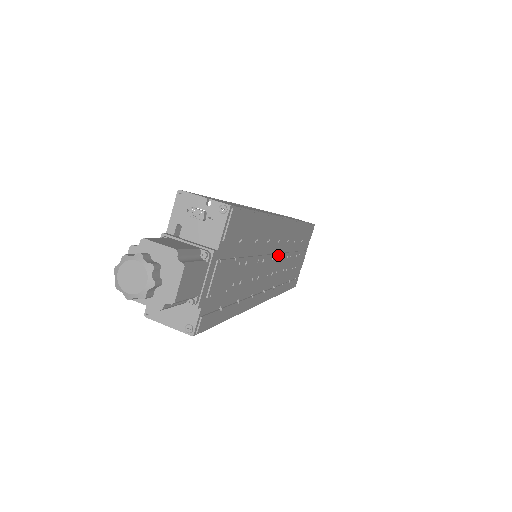
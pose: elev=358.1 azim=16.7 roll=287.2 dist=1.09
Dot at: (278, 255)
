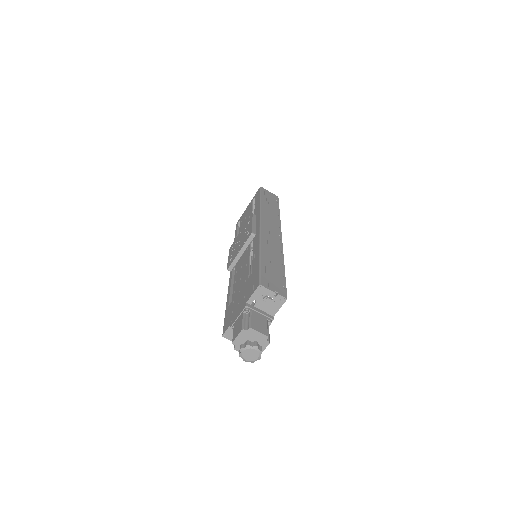
Dot at: occluded
